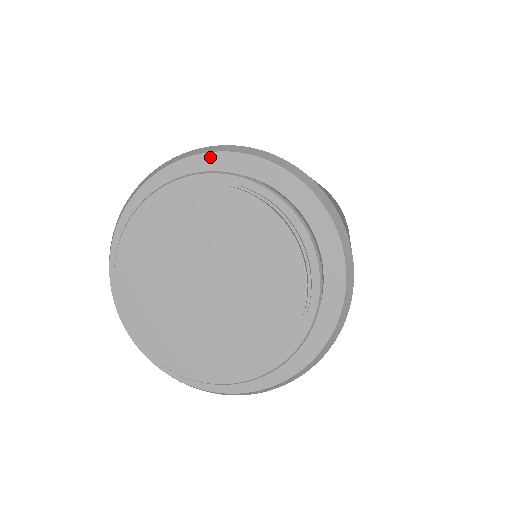
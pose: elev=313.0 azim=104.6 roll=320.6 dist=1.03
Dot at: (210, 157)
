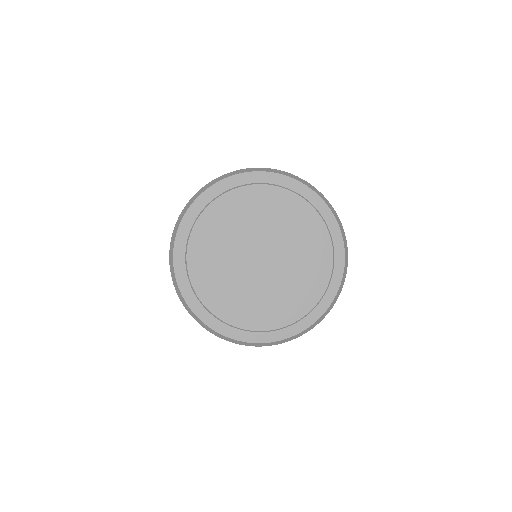
Dot at: (216, 187)
